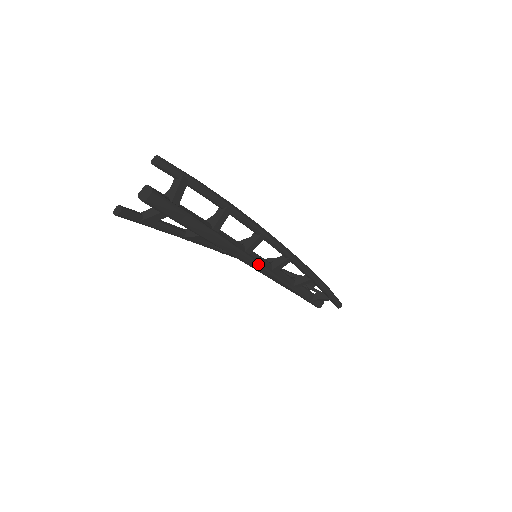
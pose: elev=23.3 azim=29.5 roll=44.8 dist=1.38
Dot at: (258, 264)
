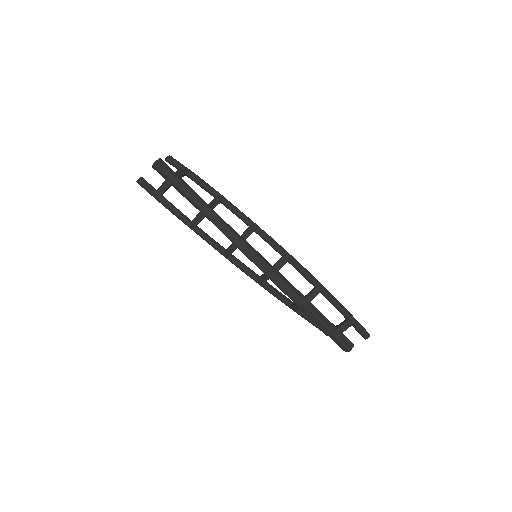
Dot at: (255, 253)
